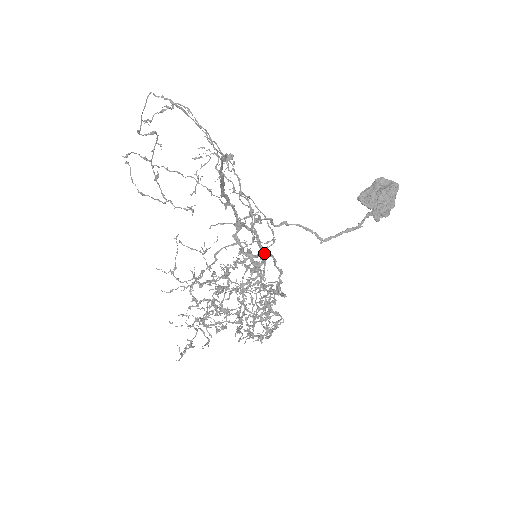
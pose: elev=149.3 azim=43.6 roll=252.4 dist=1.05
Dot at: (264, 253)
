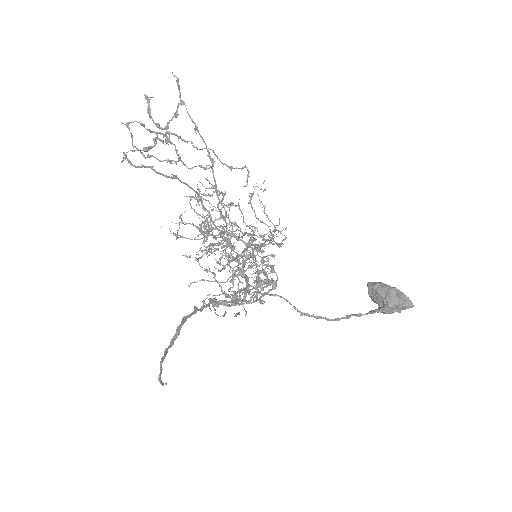
Dot at: (238, 313)
